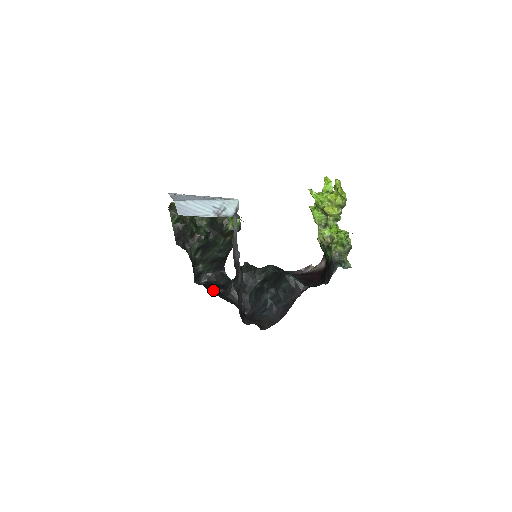
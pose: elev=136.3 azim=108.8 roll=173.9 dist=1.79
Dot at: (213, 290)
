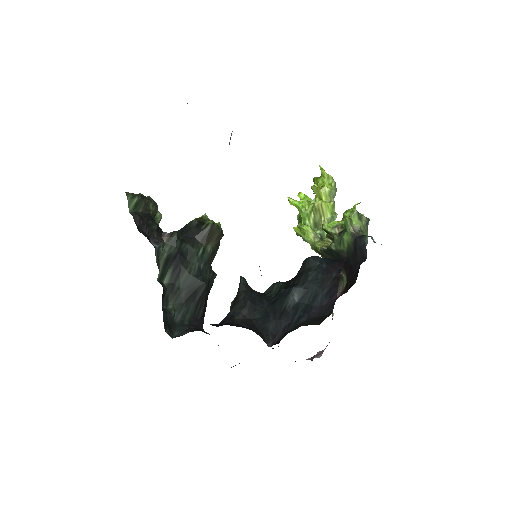
Dot at: occluded
